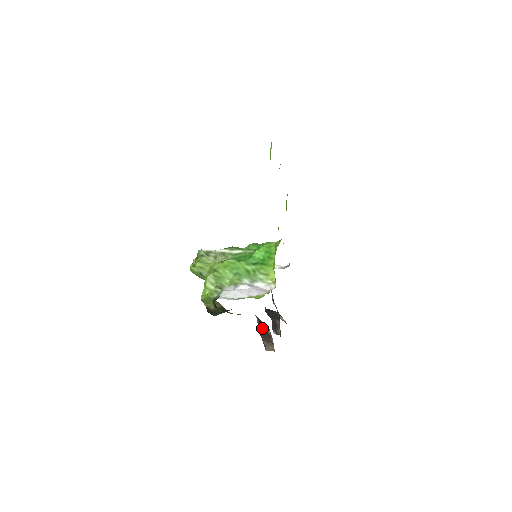
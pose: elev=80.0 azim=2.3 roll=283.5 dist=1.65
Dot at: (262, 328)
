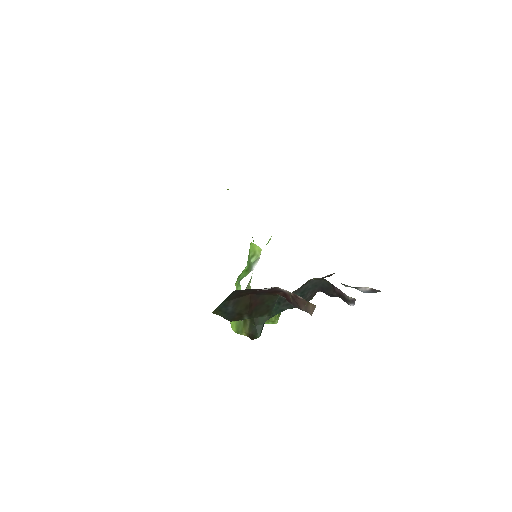
Dot at: (288, 299)
